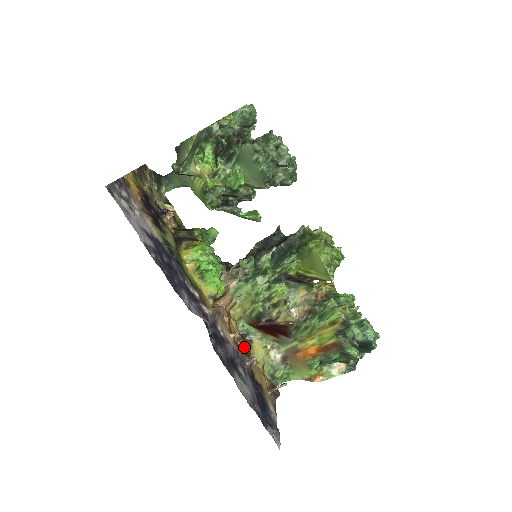
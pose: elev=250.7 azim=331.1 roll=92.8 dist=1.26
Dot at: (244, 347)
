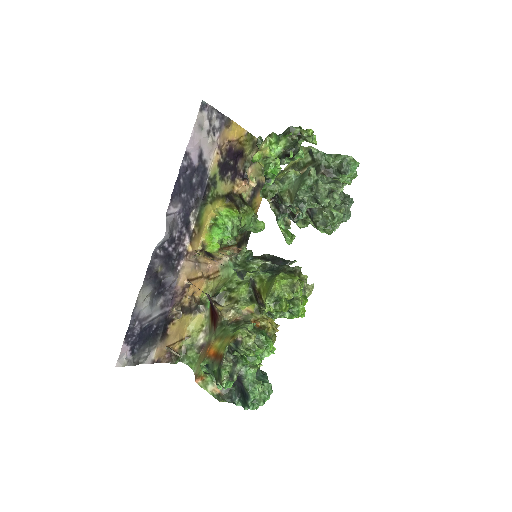
Dot at: (190, 305)
